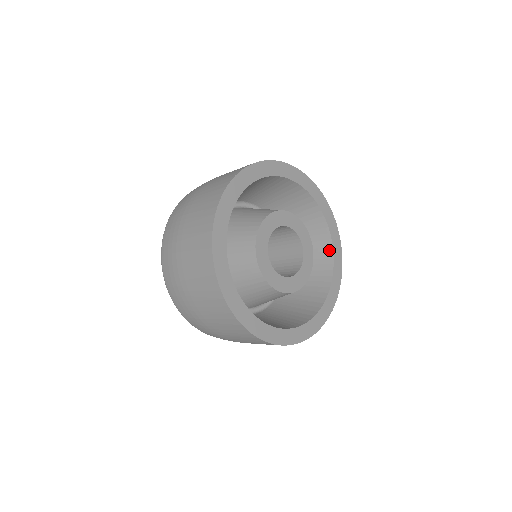
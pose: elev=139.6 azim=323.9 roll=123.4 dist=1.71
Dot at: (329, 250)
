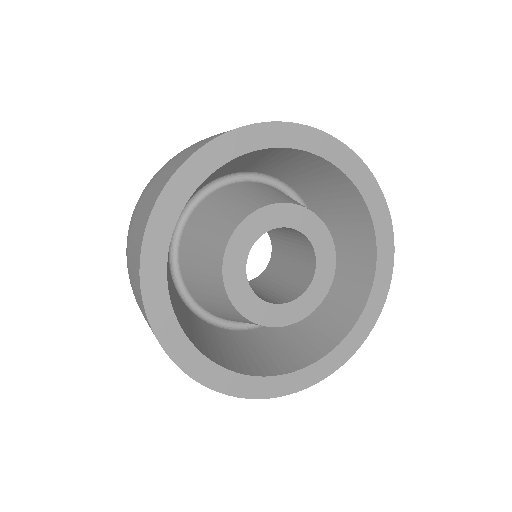
Dot at: (348, 324)
